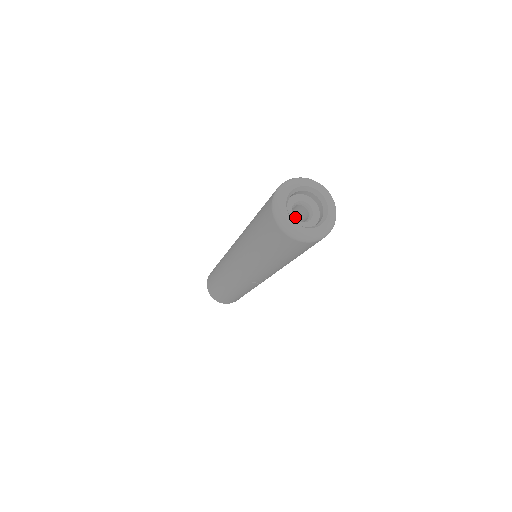
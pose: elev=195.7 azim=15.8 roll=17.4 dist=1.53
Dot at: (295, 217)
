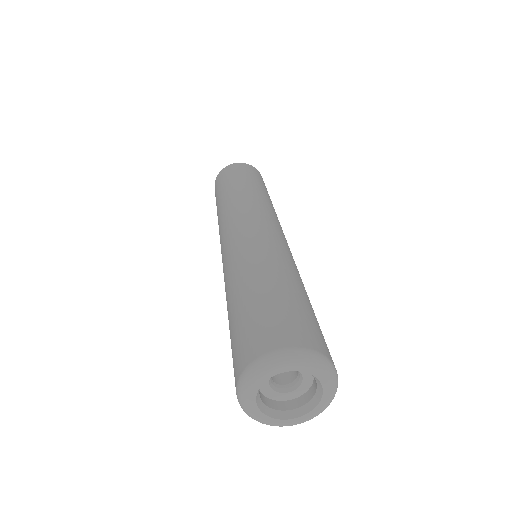
Dot at: occluded
